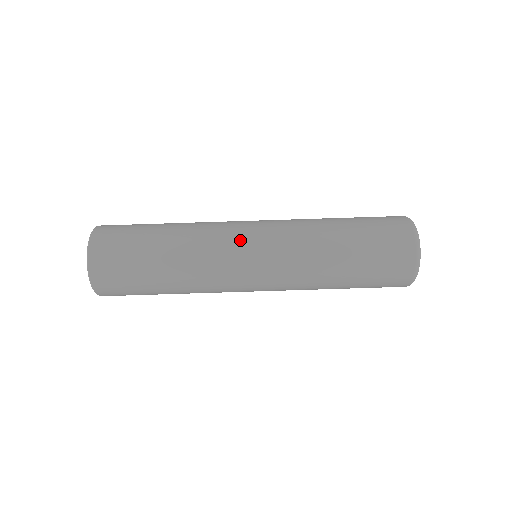
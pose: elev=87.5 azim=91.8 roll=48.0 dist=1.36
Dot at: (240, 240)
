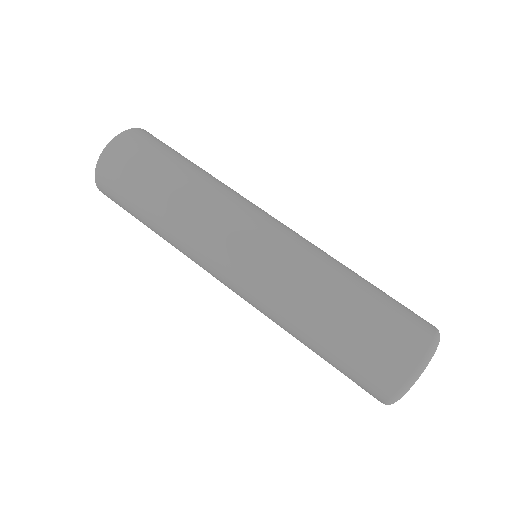
Dot at: (264, 211)
